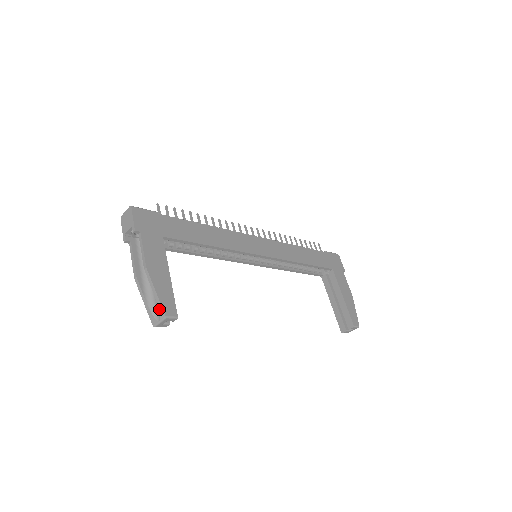
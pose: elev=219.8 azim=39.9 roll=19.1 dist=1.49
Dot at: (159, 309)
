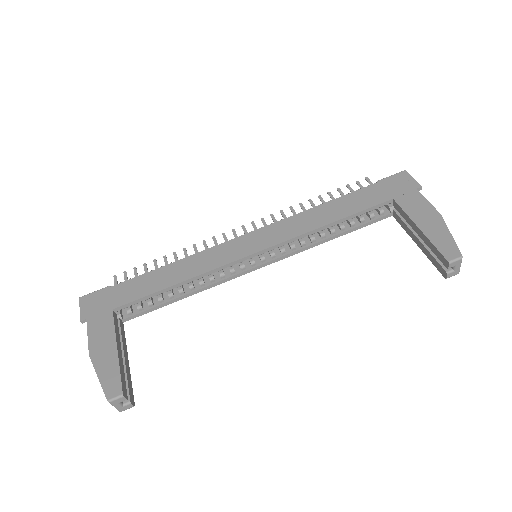
Dot at: (106, 394)
